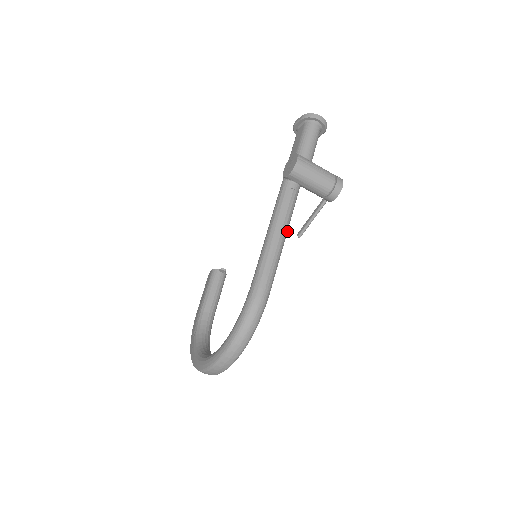
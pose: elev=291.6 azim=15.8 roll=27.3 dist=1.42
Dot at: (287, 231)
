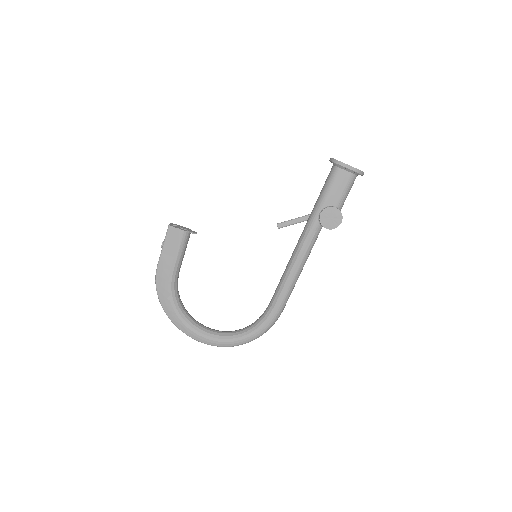
Dot at: occluded
